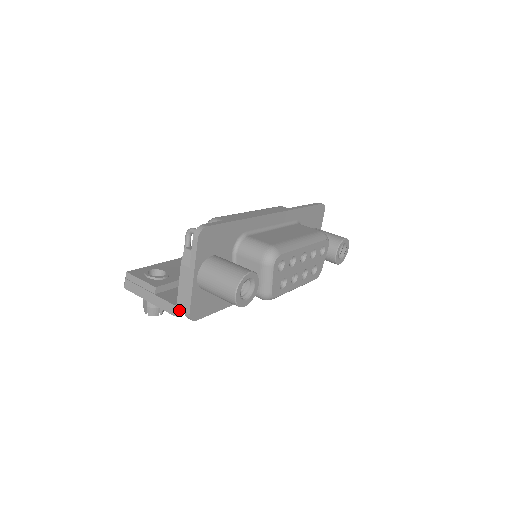
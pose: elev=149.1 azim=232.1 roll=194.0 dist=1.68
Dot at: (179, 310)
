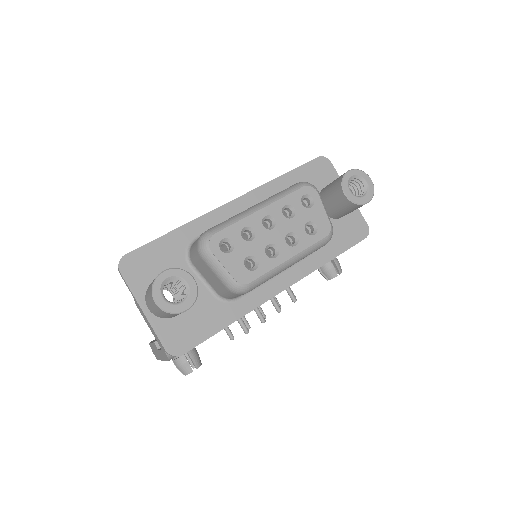
Dot at: (164, 352)
